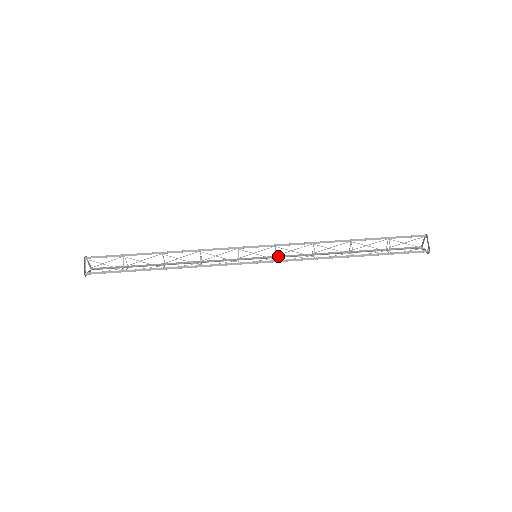
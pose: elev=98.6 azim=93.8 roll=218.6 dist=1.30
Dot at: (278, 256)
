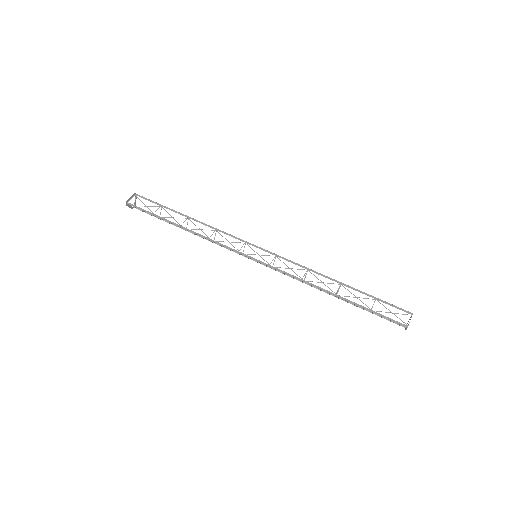
Dot at: occluded
